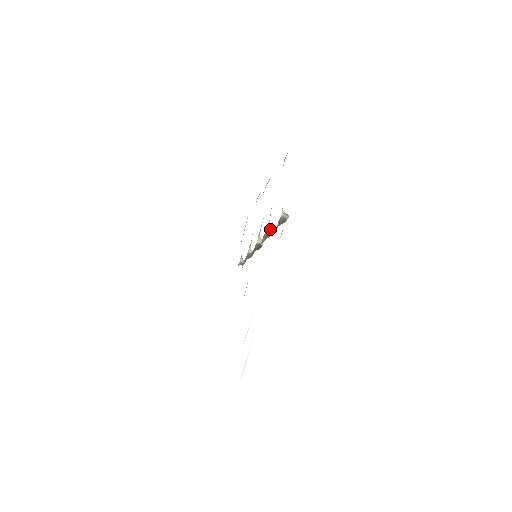
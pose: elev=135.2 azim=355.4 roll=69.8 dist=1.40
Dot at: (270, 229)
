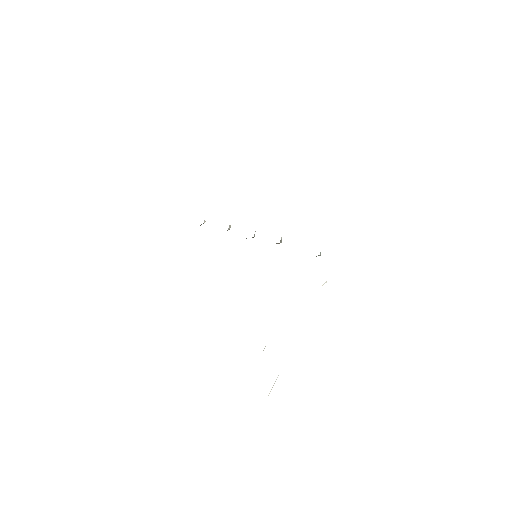
Dot at: (281, 240)
